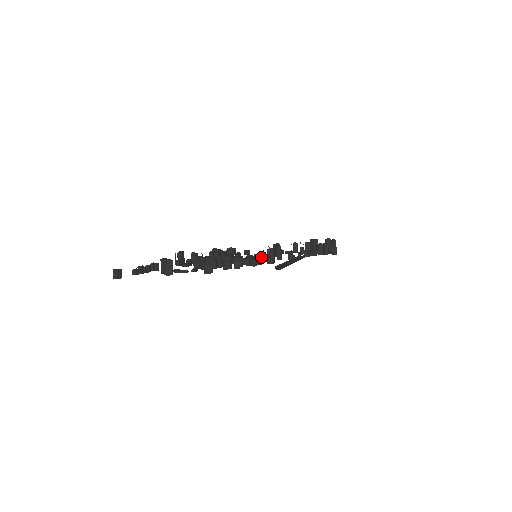
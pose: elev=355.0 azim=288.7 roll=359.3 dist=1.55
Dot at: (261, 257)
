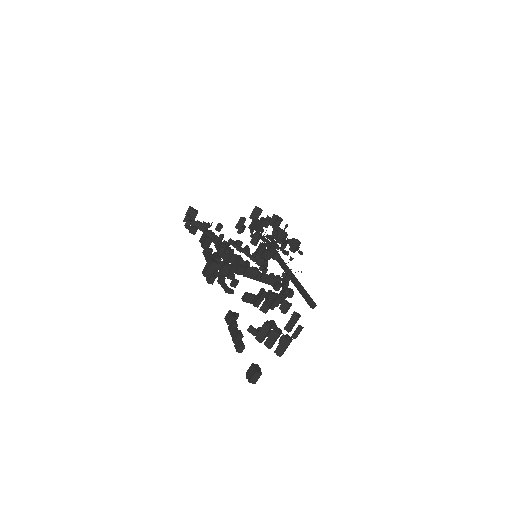
Dot at: (282, 275)
